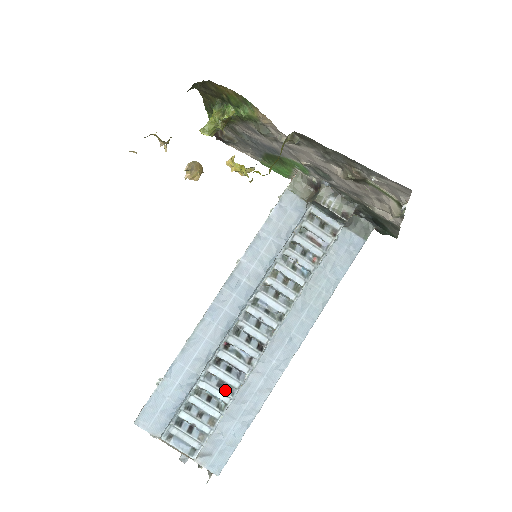
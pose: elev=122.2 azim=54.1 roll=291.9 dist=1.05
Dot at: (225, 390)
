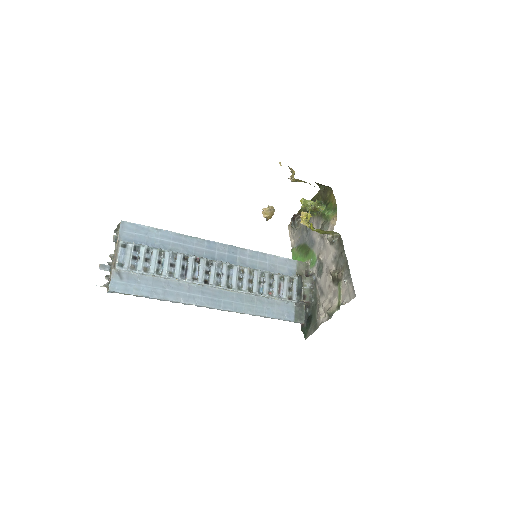
Dot at: (170, 270)
